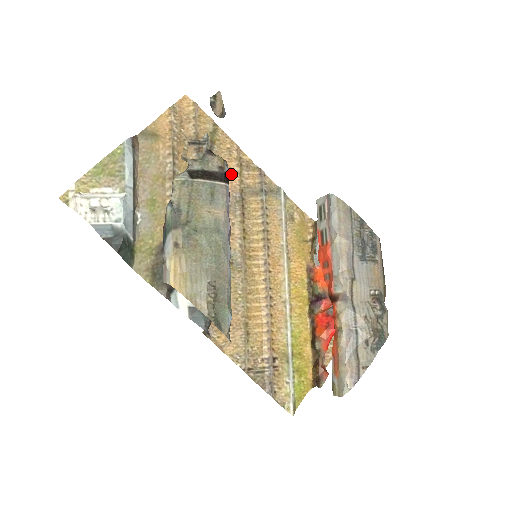
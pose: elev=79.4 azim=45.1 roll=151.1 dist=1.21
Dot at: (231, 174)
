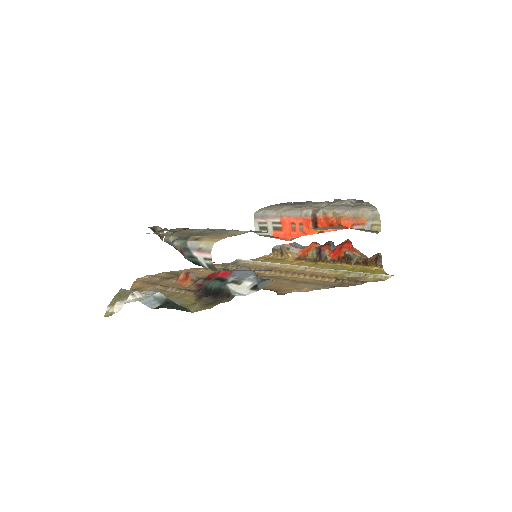
Dot at: (201, 272)
